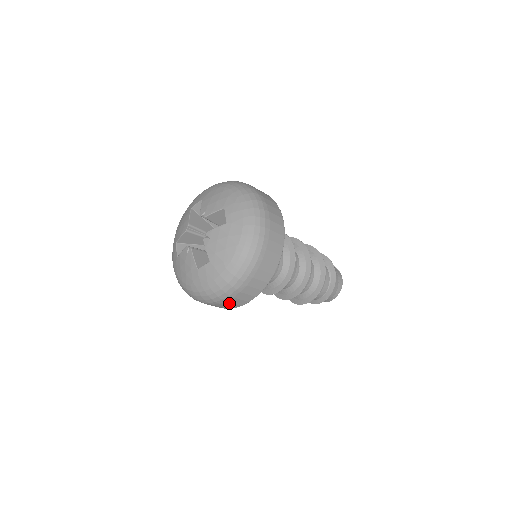
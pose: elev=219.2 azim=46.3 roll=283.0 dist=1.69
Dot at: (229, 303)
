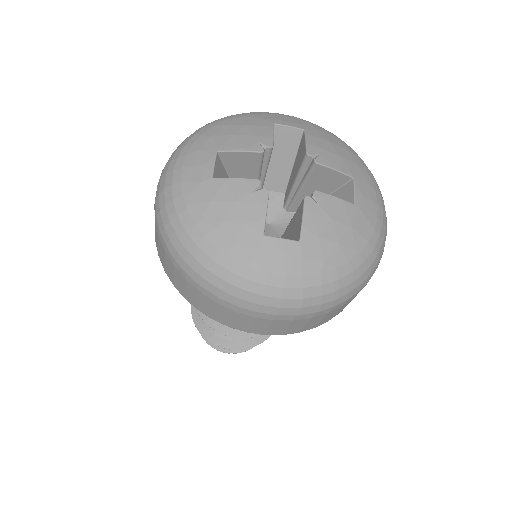
Dot at: (247, 320)
